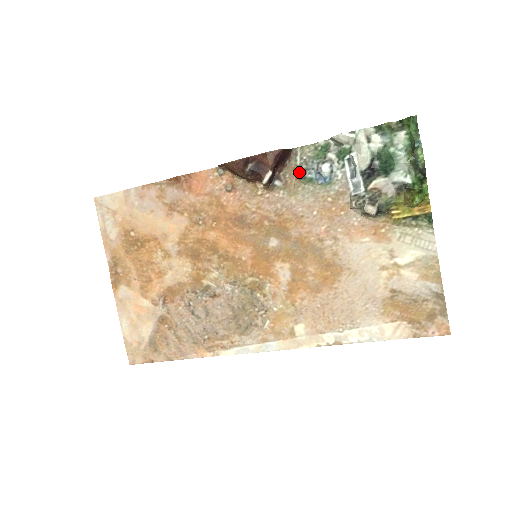
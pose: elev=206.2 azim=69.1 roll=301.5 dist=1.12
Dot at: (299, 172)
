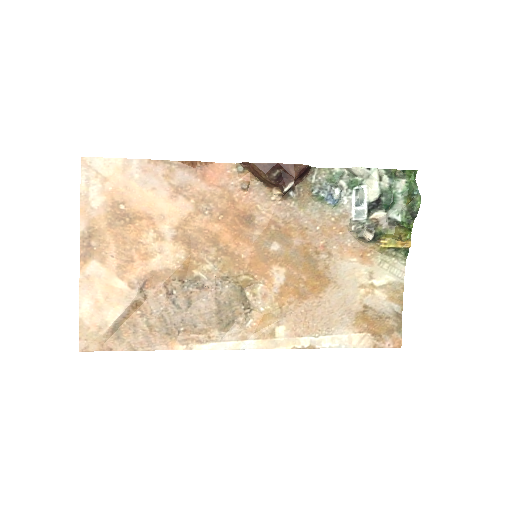
Dot at: (314, 189)
